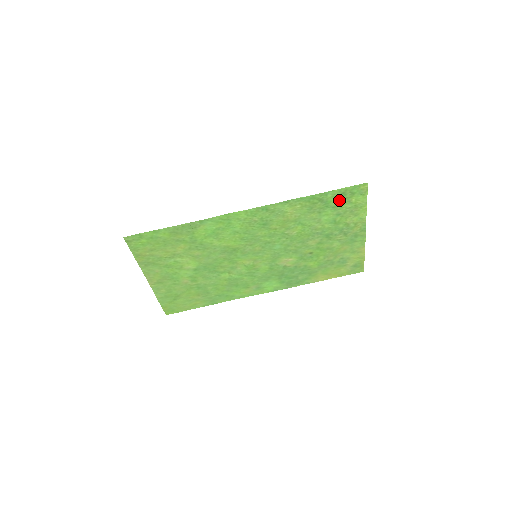
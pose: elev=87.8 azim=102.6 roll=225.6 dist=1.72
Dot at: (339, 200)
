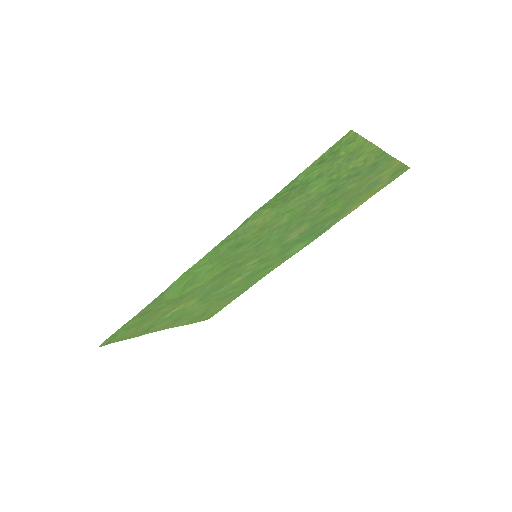
Dot at: (320, 169)
